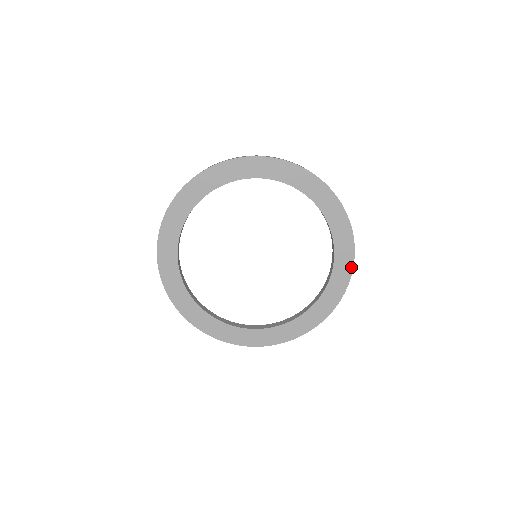
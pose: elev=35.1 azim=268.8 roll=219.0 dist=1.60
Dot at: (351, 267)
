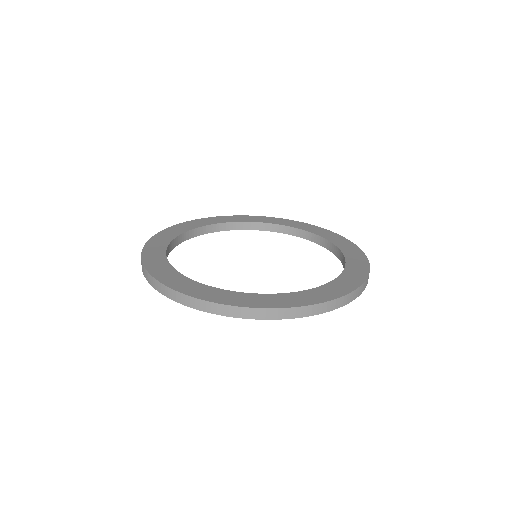
Dot at: occluded
